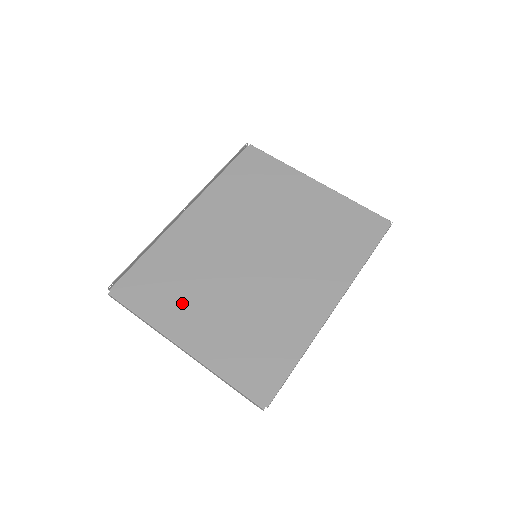
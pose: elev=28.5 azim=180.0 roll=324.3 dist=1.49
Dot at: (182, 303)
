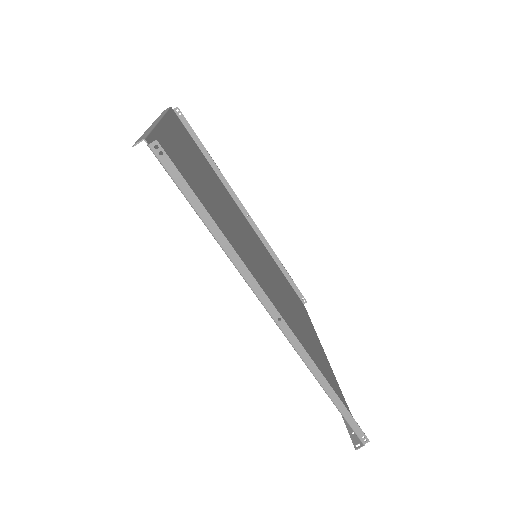
Dot at: (193, 155)
